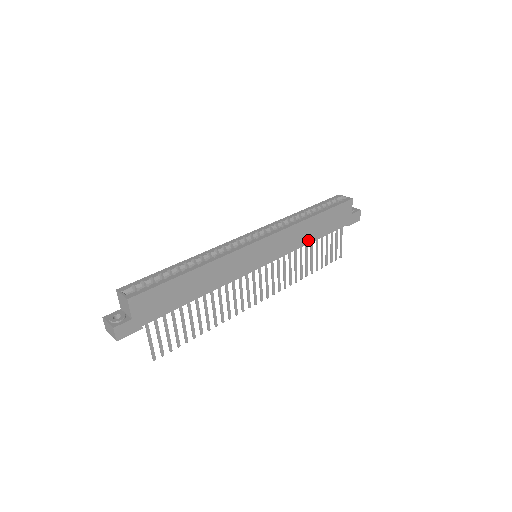
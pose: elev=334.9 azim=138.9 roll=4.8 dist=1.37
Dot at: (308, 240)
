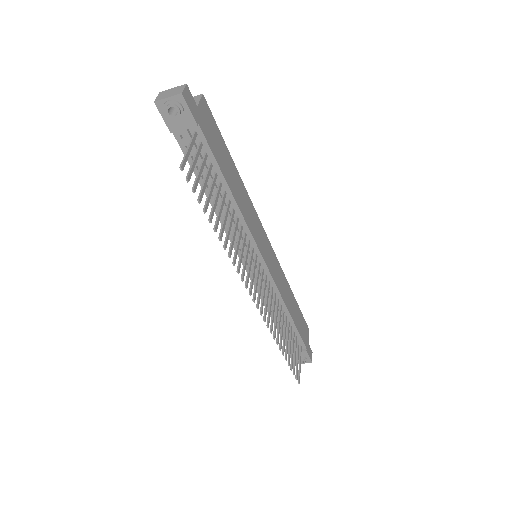
Dot at: (287, 306)
